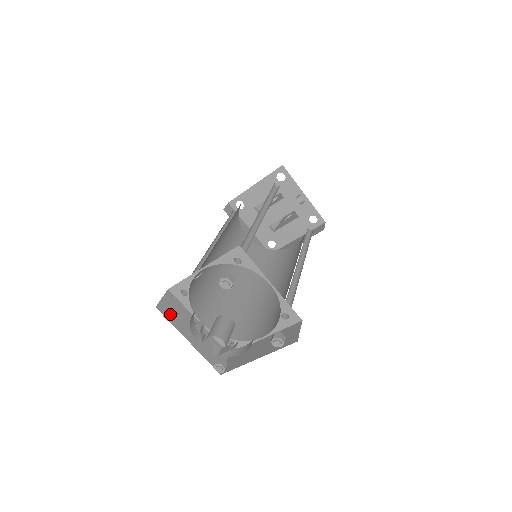
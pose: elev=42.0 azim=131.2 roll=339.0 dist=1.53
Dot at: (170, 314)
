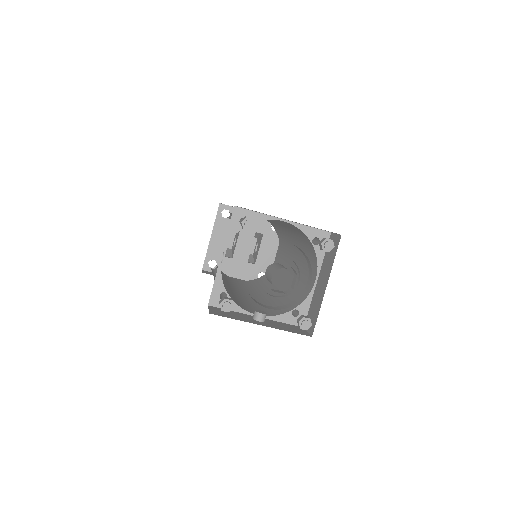
Dot at: (226, 302)
